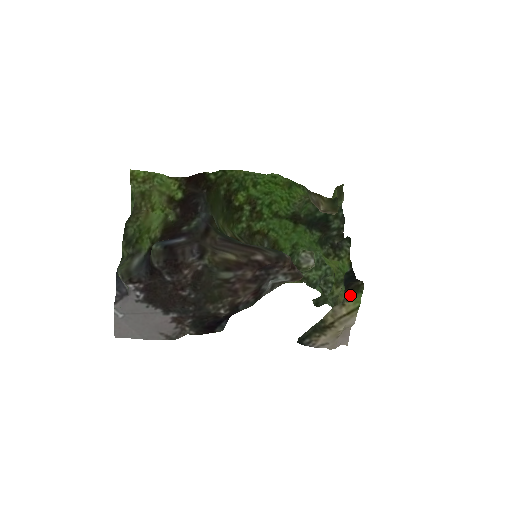
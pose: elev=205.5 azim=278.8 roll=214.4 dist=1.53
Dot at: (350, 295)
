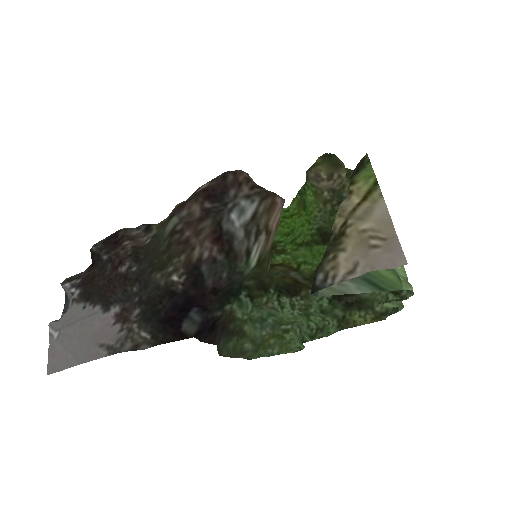
Dot at: (354, 177)
